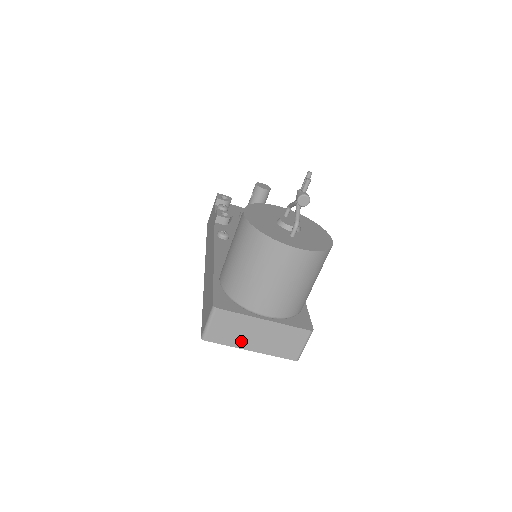
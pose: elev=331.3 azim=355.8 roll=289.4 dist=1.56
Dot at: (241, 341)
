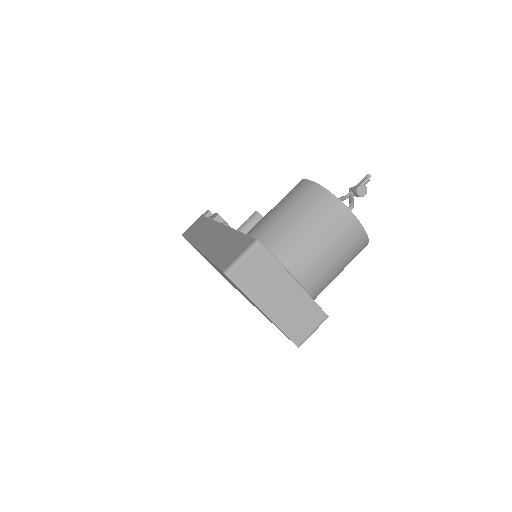
Dot at: (261, 295)
